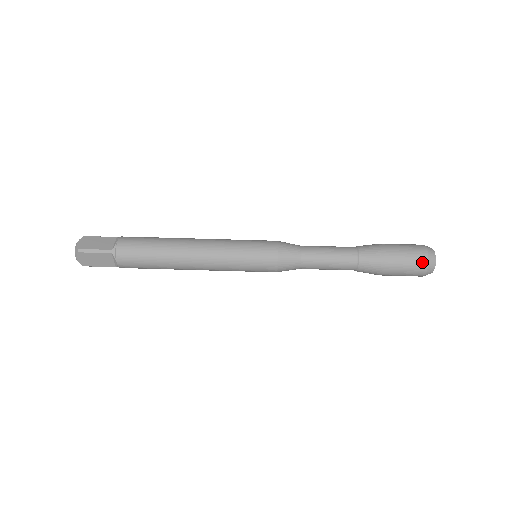
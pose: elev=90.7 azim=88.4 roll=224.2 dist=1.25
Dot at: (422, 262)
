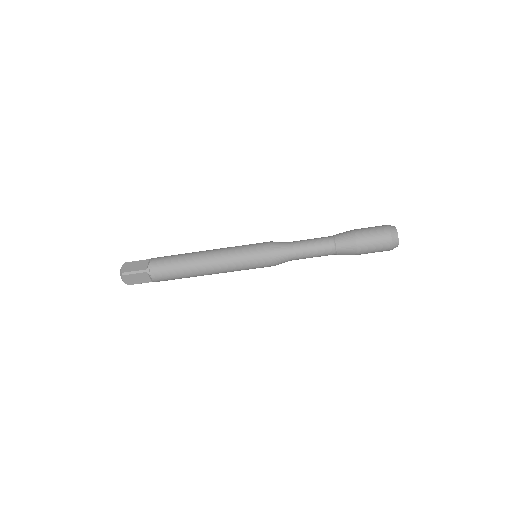
Dot at: (386, 239)
